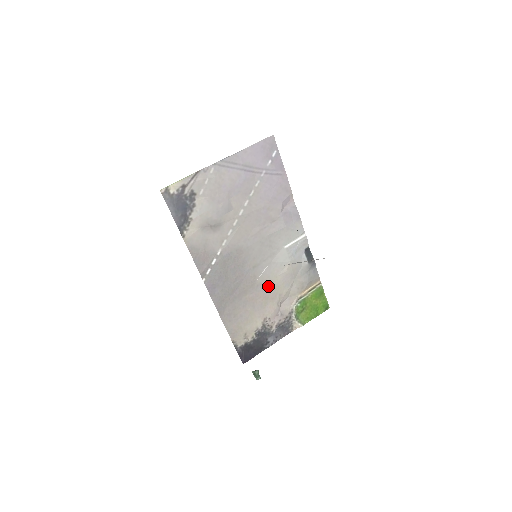
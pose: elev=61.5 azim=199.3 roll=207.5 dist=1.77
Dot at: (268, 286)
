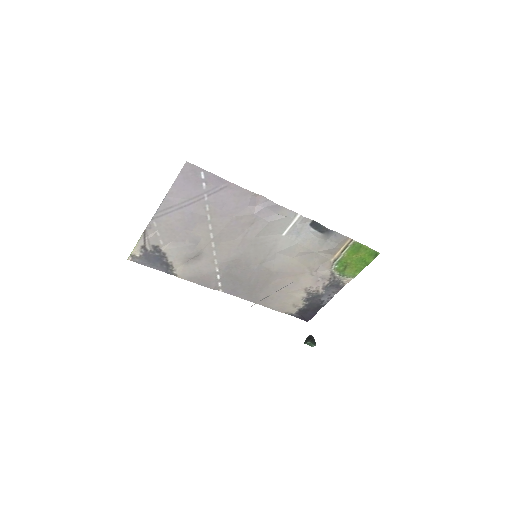
Dot at: (289, 268)
